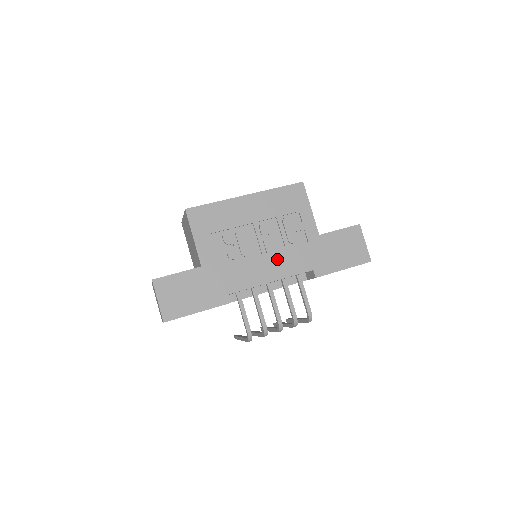
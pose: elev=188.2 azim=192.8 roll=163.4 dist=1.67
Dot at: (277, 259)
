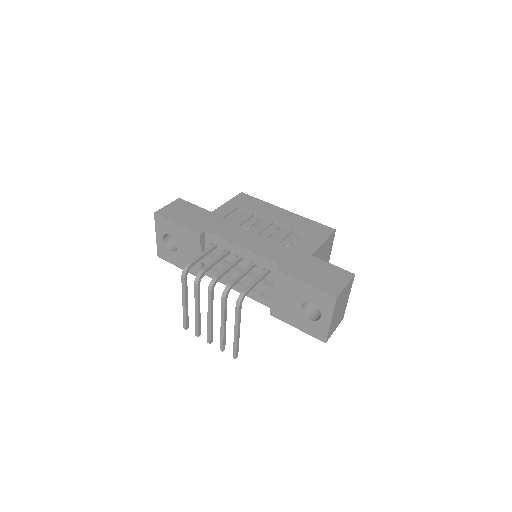
Dot at: (262, 242)
